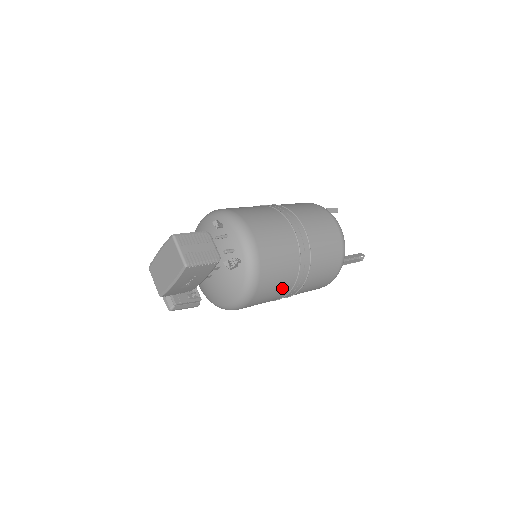
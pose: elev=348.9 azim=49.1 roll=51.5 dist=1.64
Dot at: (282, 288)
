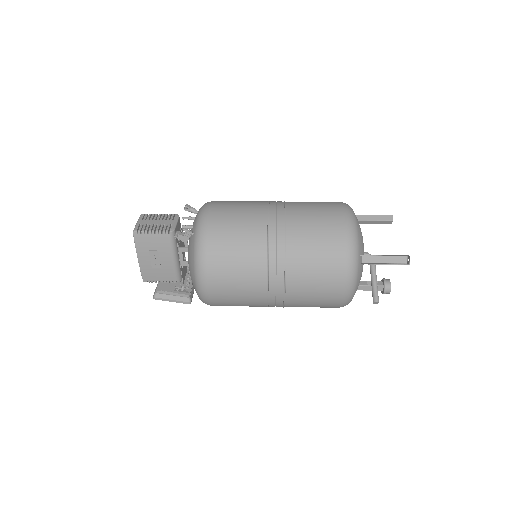
Dot at: (249, 270)
